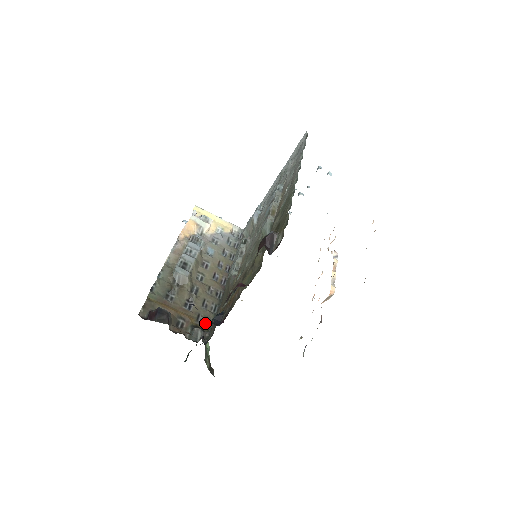
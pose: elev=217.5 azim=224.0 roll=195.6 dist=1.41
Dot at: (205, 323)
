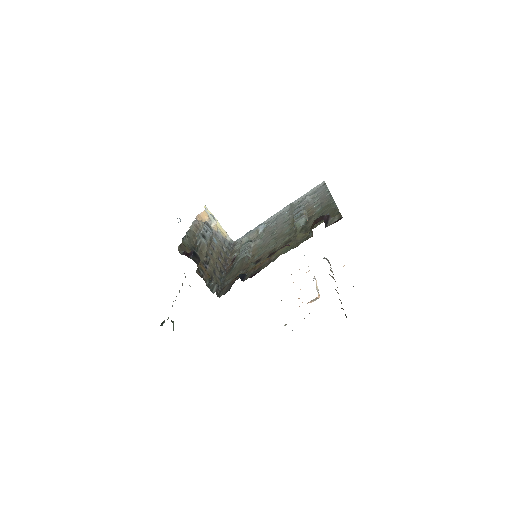
Dot at: occluded
